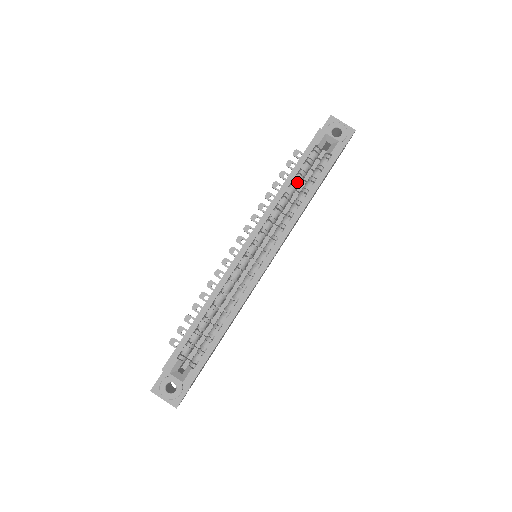
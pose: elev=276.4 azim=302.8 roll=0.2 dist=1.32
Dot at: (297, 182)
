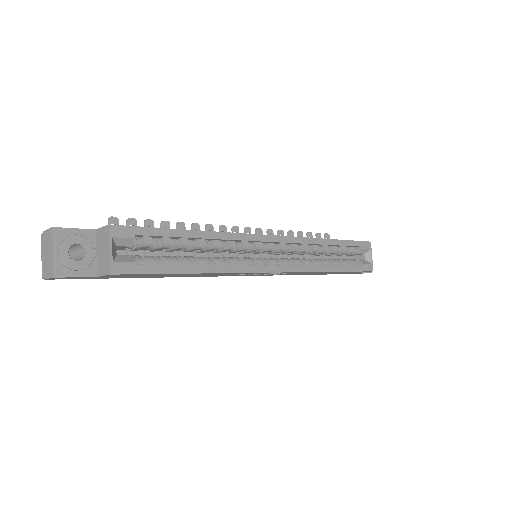
Dot at: (334, 250)
